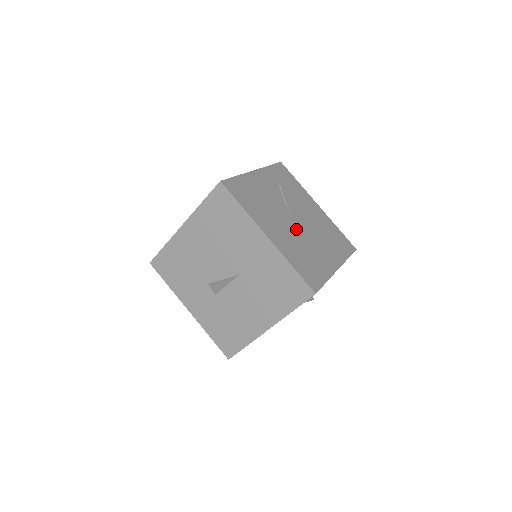
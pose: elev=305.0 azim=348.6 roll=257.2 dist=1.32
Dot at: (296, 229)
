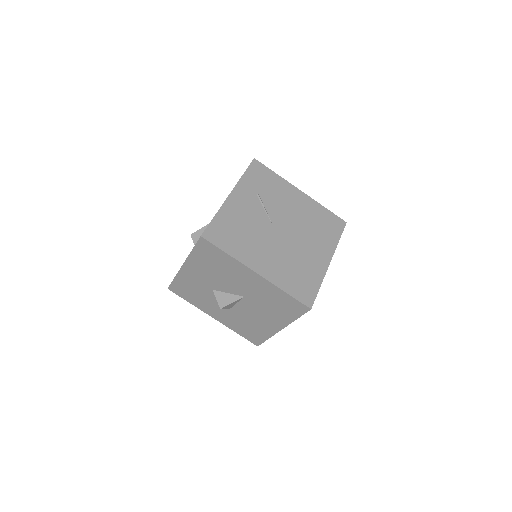
Dot at: (283, 242)
